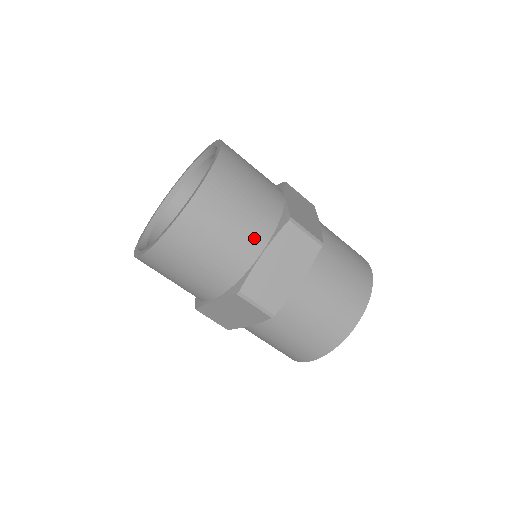
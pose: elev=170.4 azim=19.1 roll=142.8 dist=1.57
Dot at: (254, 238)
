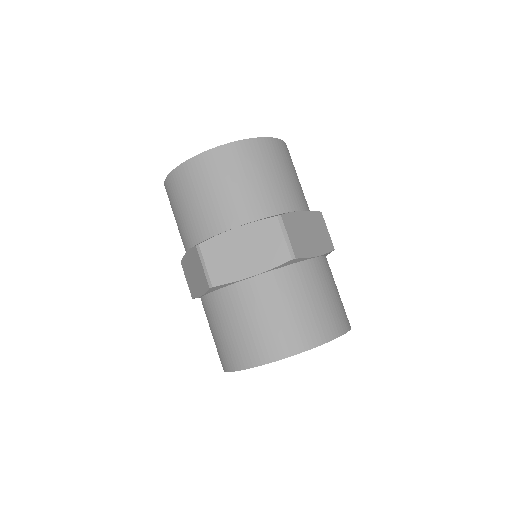
Dot at: (239, 211)
